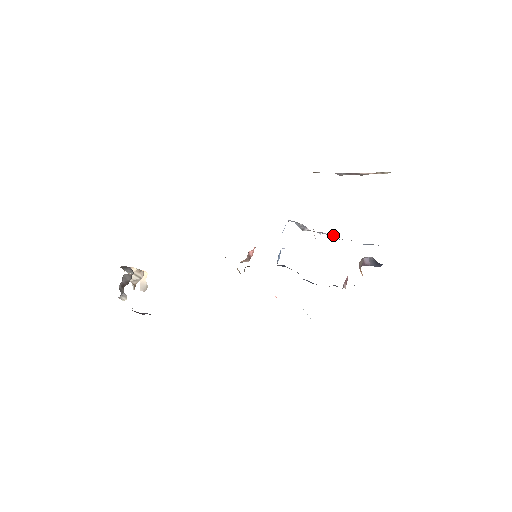
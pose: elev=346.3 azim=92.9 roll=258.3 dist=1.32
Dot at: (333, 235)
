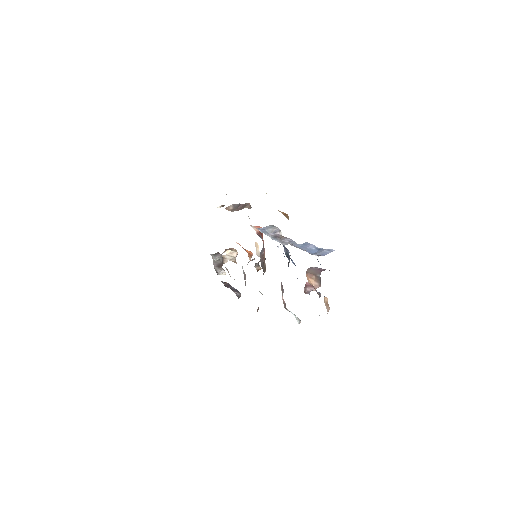
Dot at: occluded
